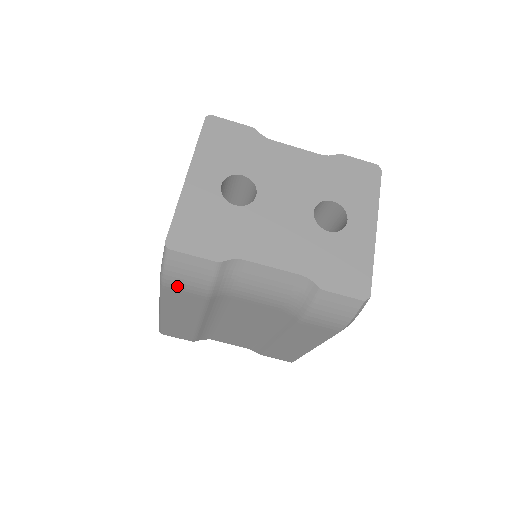
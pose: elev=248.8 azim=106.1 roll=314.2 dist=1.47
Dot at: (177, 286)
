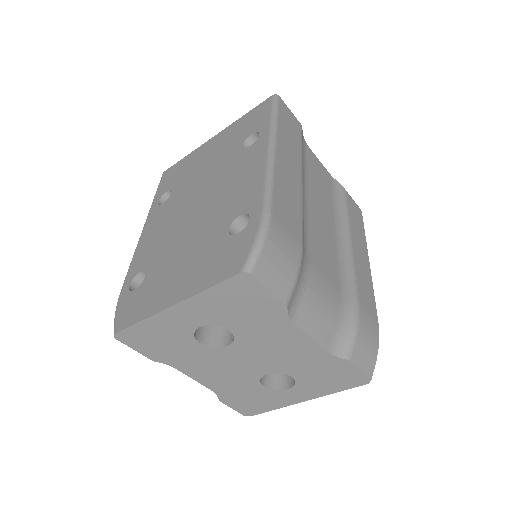
Dot at: occluded
